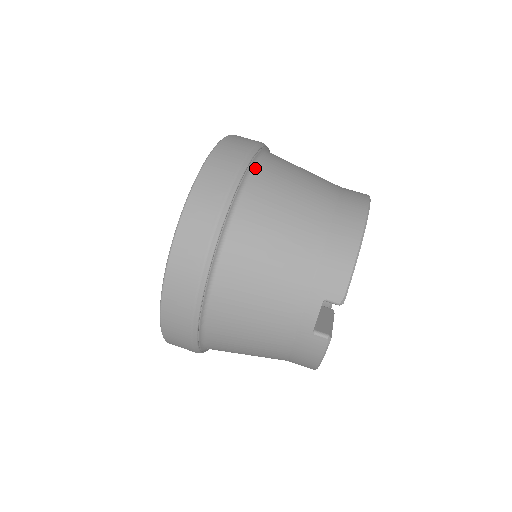
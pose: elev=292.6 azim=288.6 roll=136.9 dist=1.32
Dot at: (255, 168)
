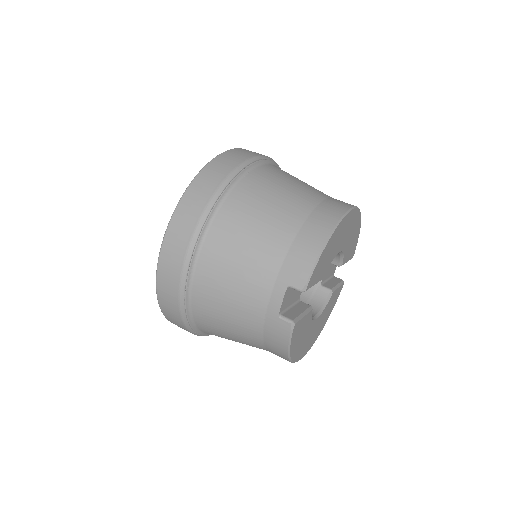
Dot at: (249, 172)
